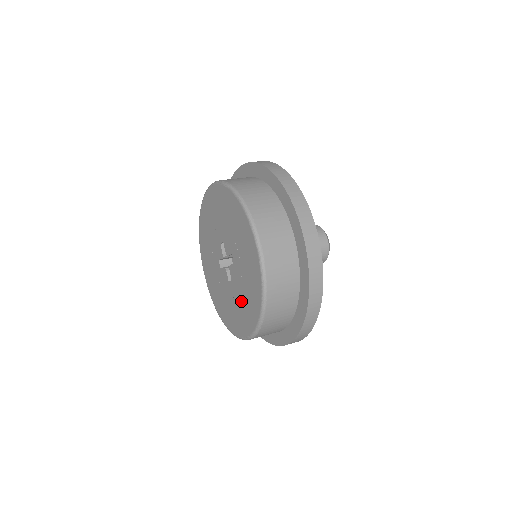
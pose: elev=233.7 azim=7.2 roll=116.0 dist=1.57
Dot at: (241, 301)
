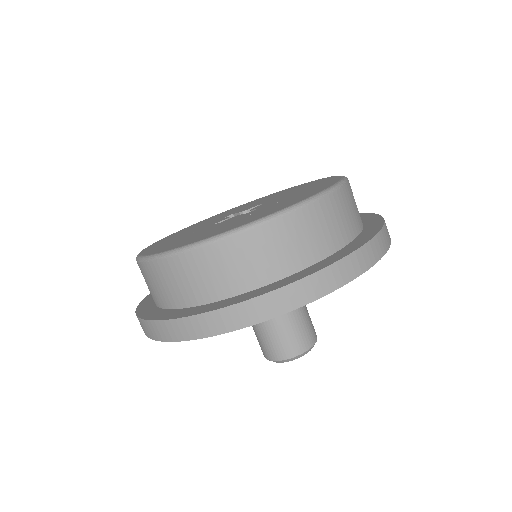
Dot at: (200, 233)
